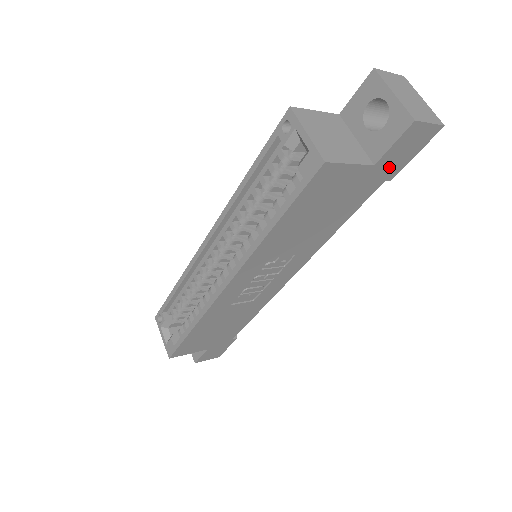
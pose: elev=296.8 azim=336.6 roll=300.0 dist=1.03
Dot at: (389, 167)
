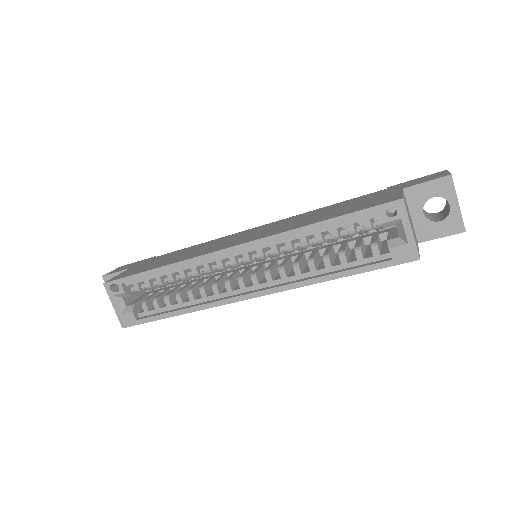
Dot at: occluded
